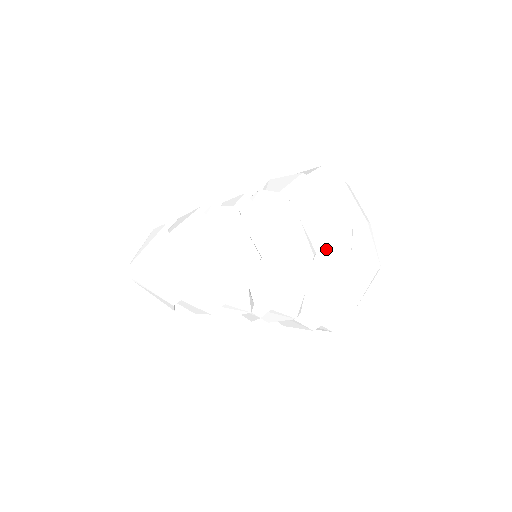
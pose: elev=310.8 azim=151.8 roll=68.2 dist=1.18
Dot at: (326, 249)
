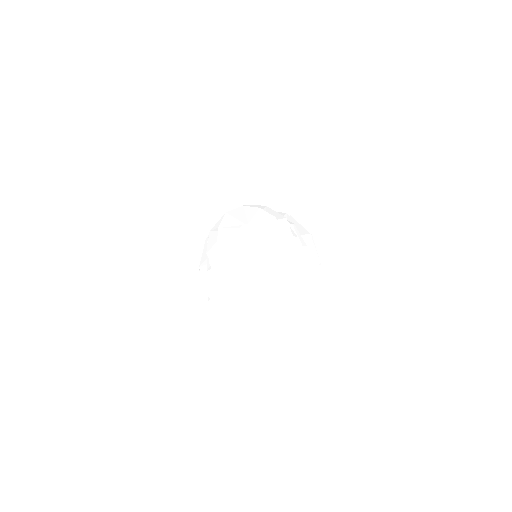
Dot at: occluded
